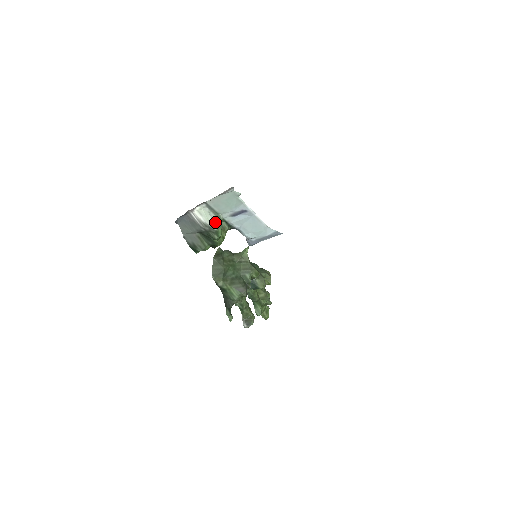
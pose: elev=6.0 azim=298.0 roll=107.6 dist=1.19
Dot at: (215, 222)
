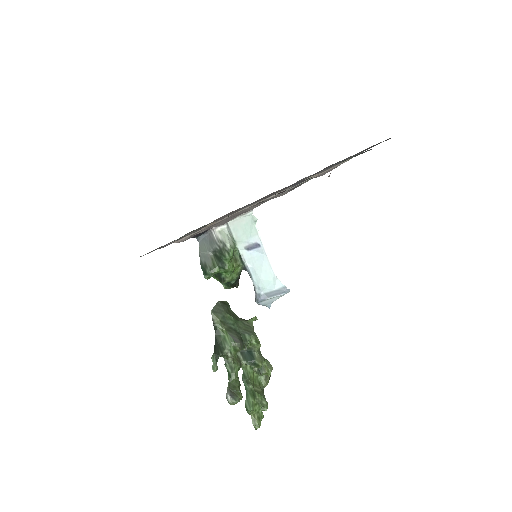
Dot at: (230, 242)
